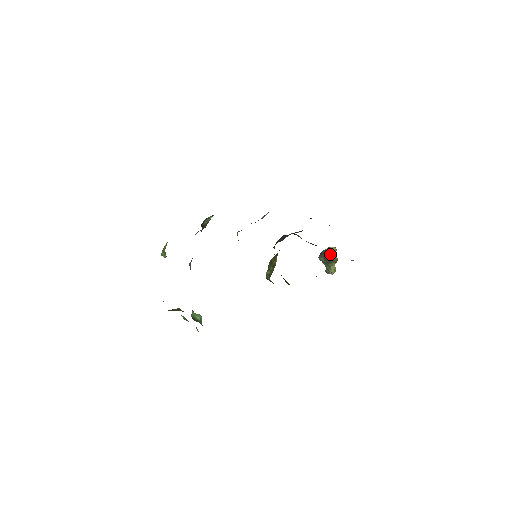
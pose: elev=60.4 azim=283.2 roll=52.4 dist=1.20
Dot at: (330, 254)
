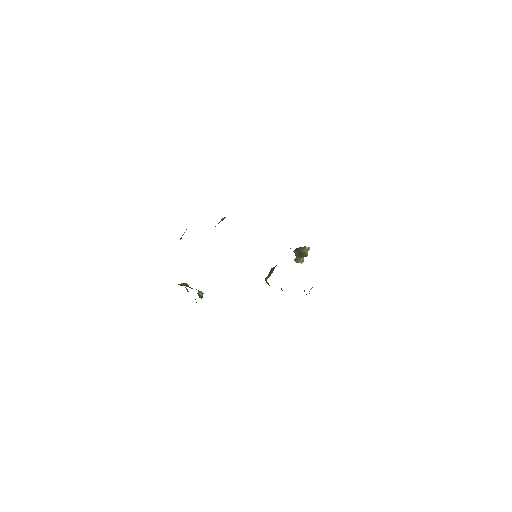
Dot at: (304, 251)
